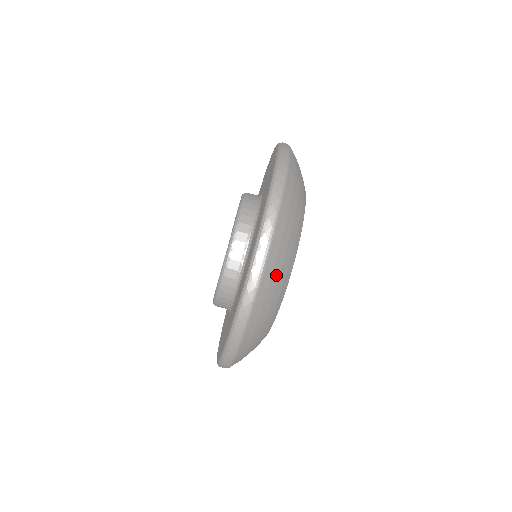
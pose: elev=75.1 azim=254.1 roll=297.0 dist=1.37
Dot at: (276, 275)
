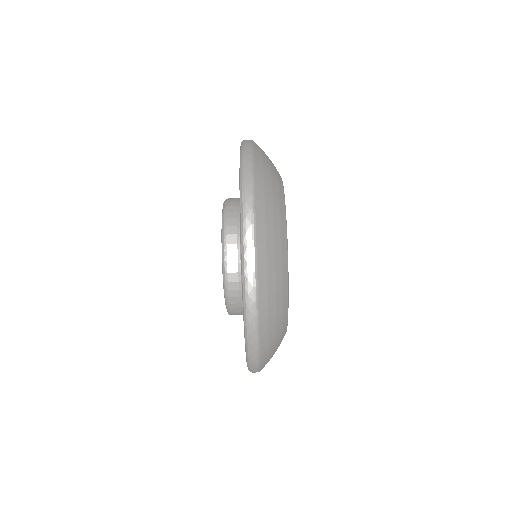
Dot at: (268, 194)
